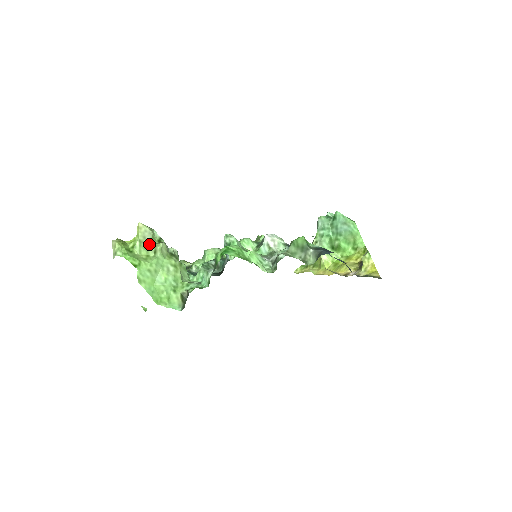
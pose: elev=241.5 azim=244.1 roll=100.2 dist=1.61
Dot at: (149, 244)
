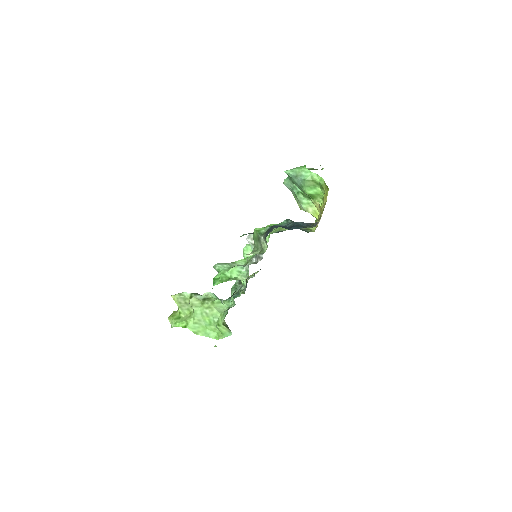
Dot at: (186, 304)
